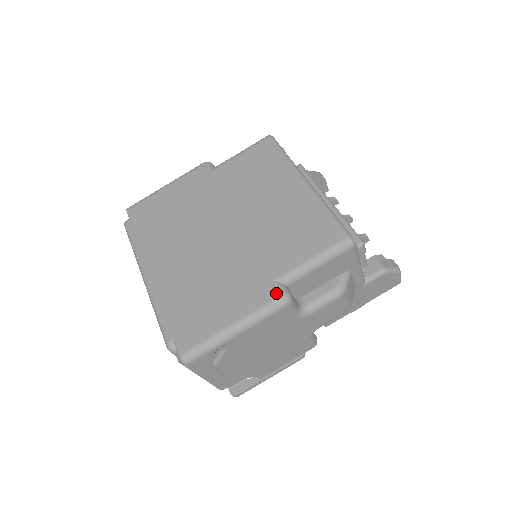
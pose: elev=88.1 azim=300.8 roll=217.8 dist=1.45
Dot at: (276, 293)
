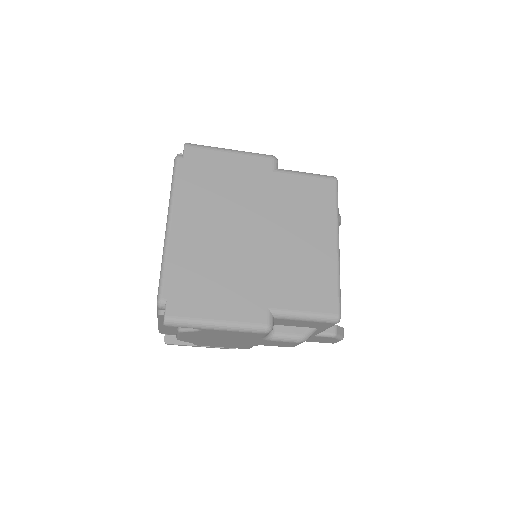
Dot at: (265, 321)
